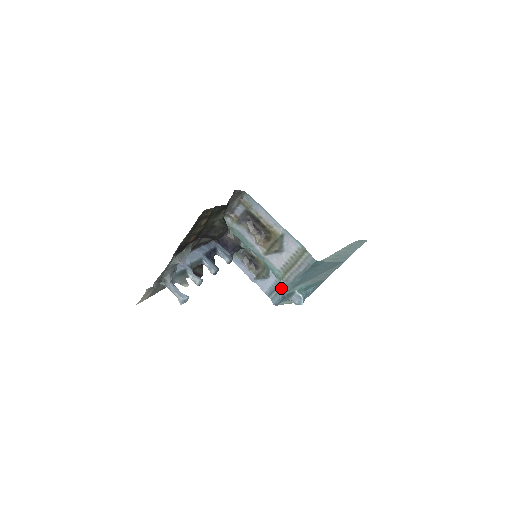
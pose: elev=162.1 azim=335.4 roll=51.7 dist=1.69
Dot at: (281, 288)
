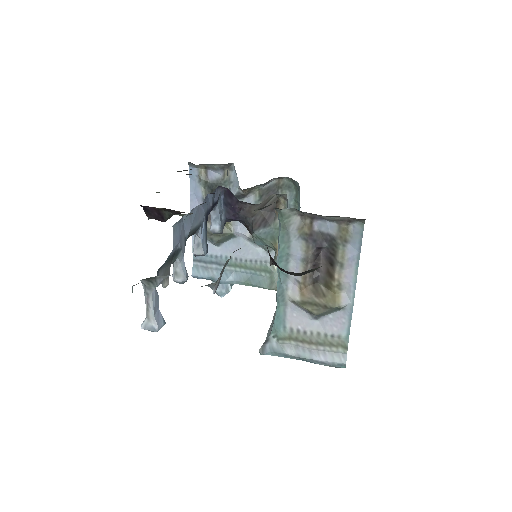
Dot at: (266, 346)
